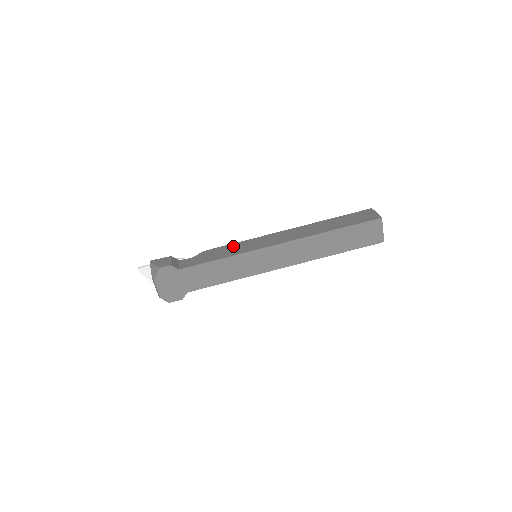
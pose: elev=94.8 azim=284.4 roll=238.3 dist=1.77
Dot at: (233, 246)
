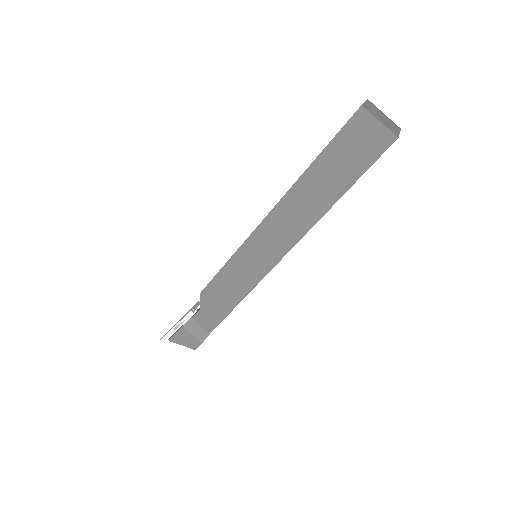
Dot at: (227, 276)
